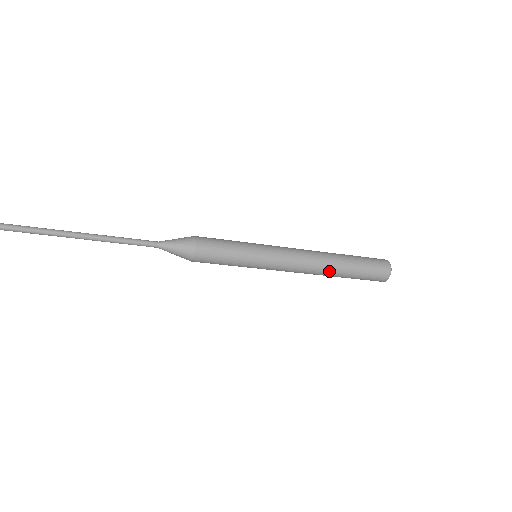
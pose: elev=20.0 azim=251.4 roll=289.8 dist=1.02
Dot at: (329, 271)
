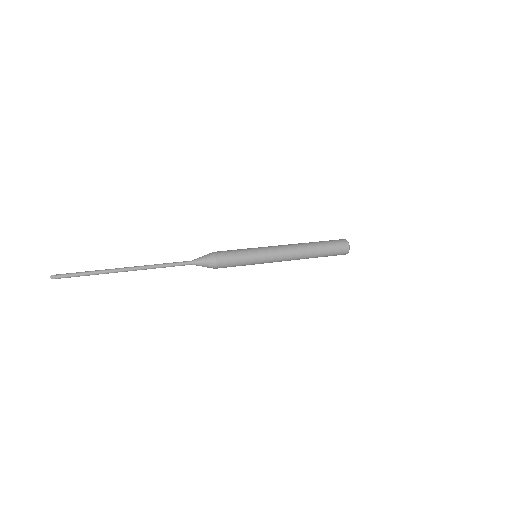
Dot at: (307, 254)
